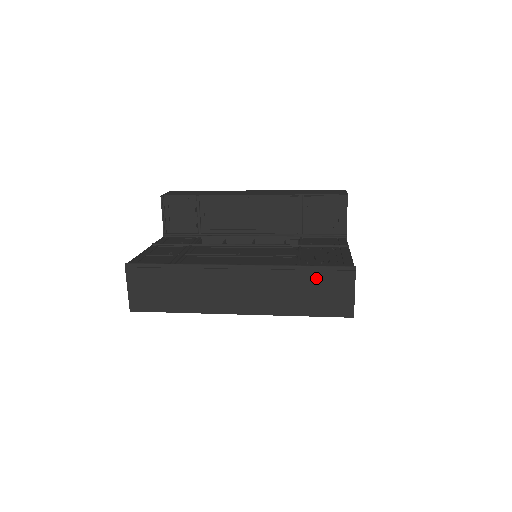
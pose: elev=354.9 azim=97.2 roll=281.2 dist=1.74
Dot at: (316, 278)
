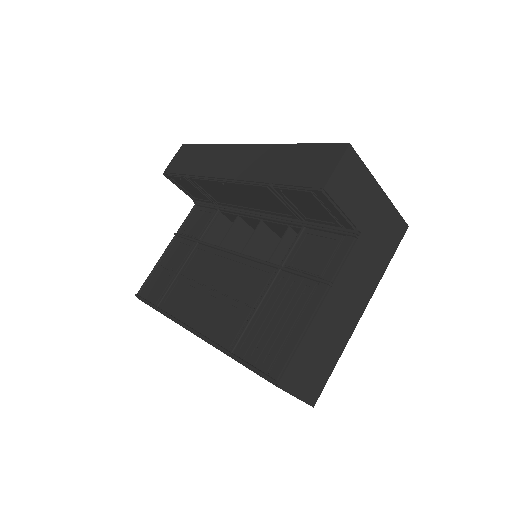
Dot at: occluded
